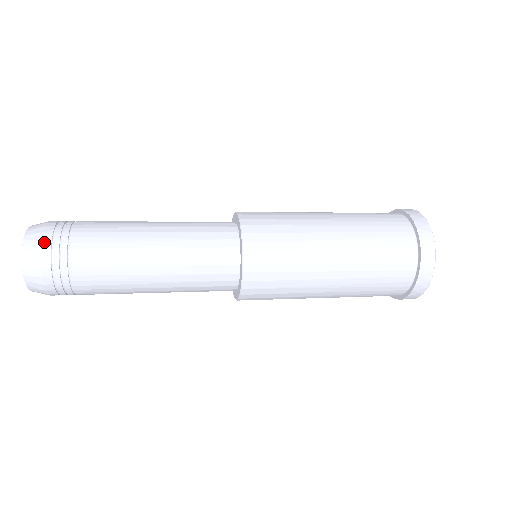
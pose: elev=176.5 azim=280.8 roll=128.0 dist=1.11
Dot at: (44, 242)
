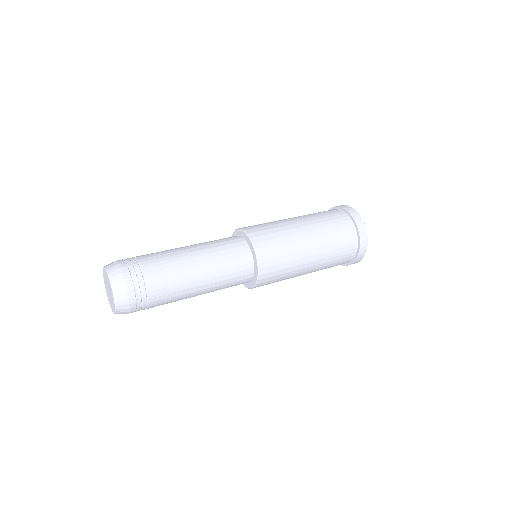
Dot at: (131, 299)
